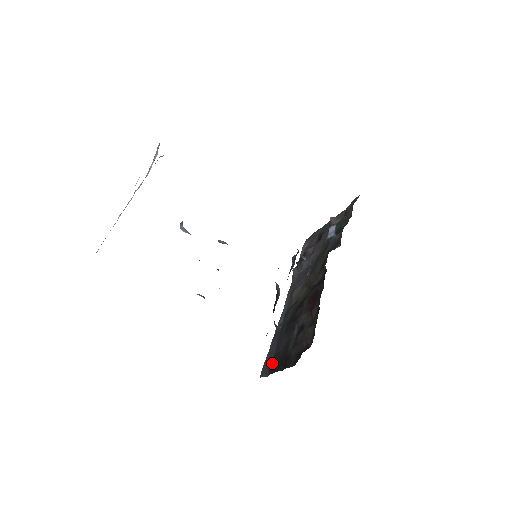
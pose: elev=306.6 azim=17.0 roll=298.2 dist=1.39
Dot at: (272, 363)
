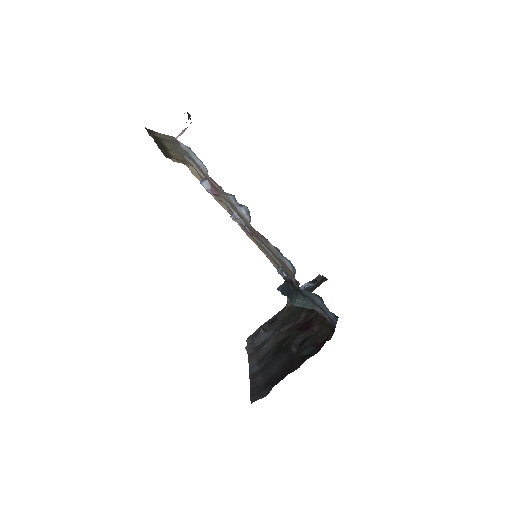
Dot at: (268, 383)
